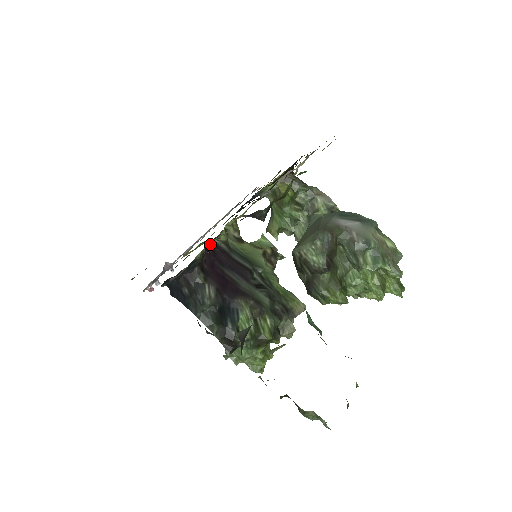
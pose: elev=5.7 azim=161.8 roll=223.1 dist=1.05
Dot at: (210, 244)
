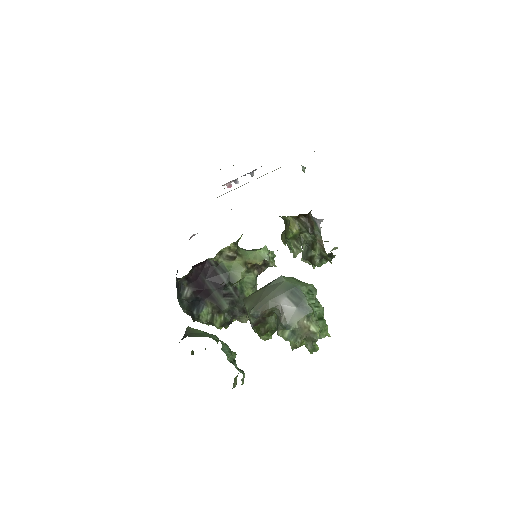
Dot at: (201, 263)
